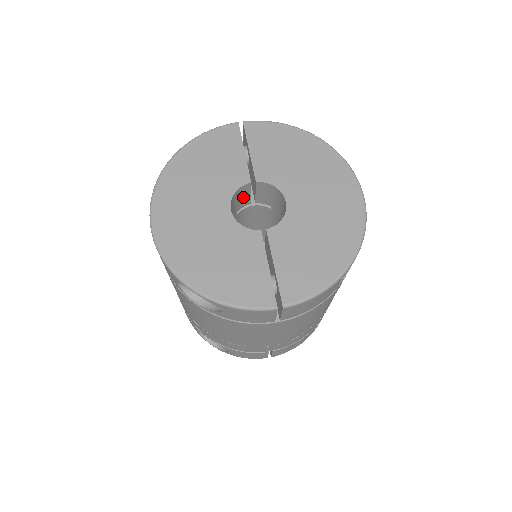
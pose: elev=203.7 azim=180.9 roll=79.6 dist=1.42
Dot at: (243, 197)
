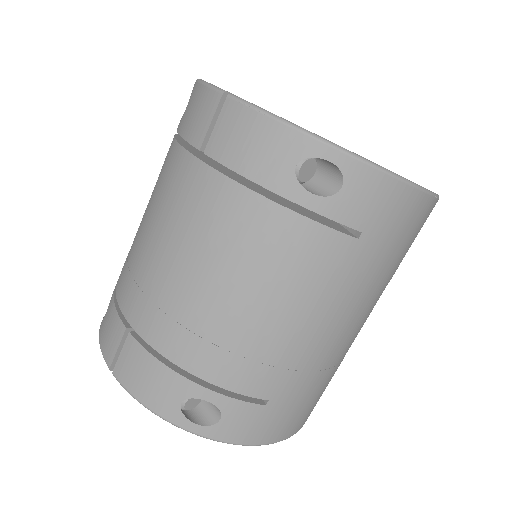
Dot at: occluded
